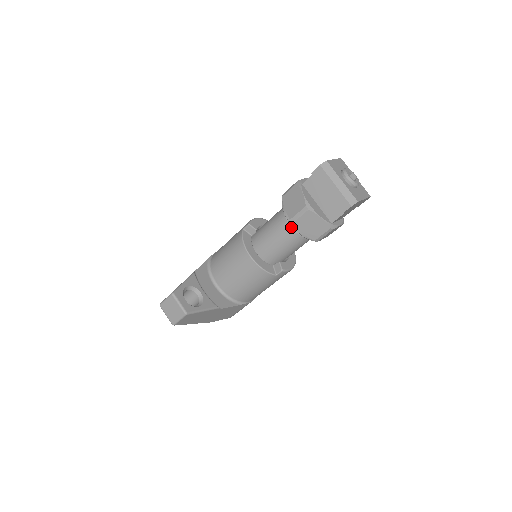
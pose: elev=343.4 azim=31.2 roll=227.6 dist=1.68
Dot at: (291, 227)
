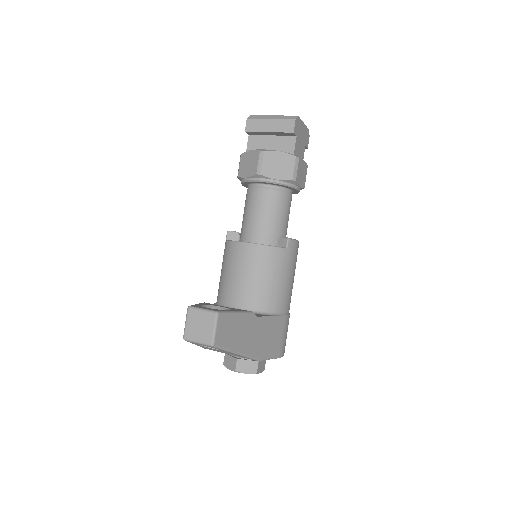
Dot at: (264, 188)
